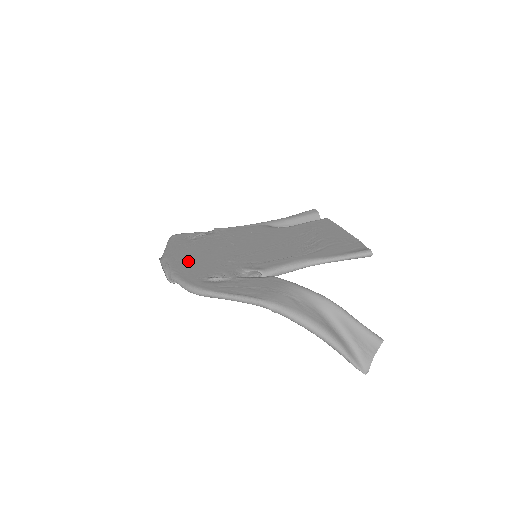
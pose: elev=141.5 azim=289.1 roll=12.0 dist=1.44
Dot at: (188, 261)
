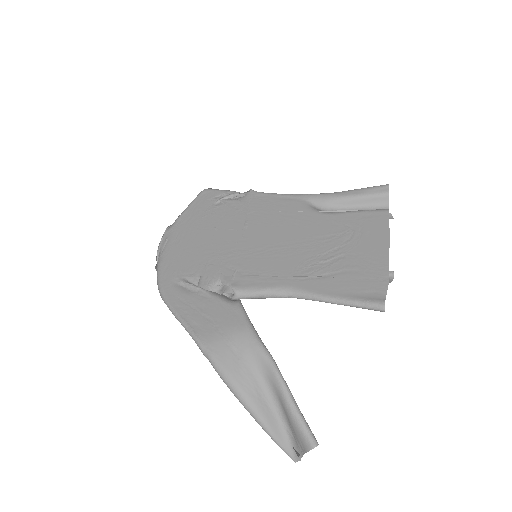
Dot at: (185, 242)
